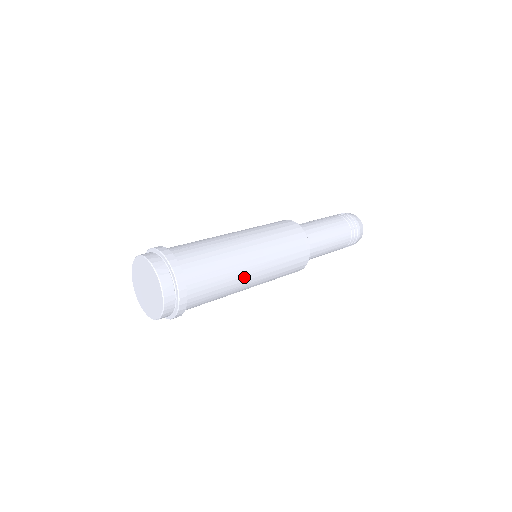
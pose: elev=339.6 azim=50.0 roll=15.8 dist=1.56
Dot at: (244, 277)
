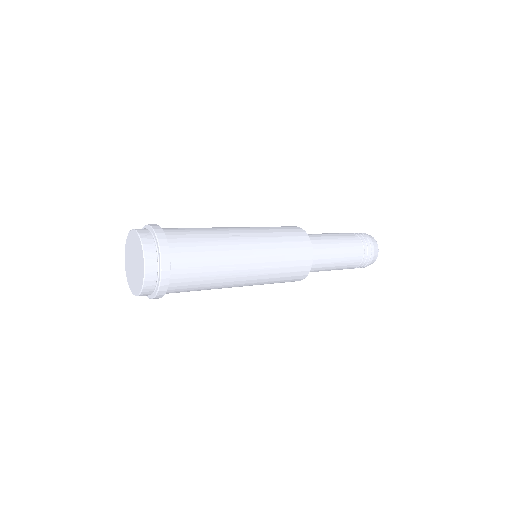
Dot at: (234, 278)
